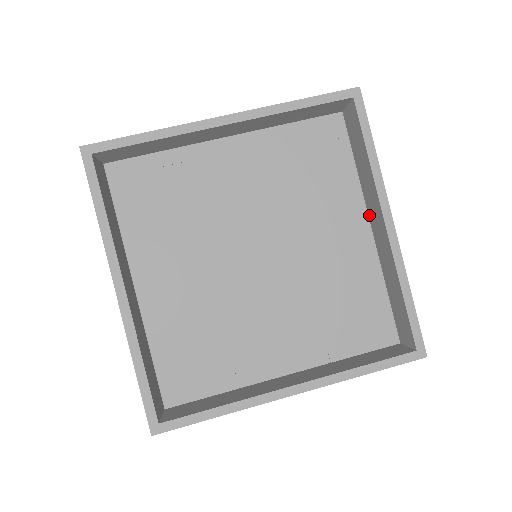
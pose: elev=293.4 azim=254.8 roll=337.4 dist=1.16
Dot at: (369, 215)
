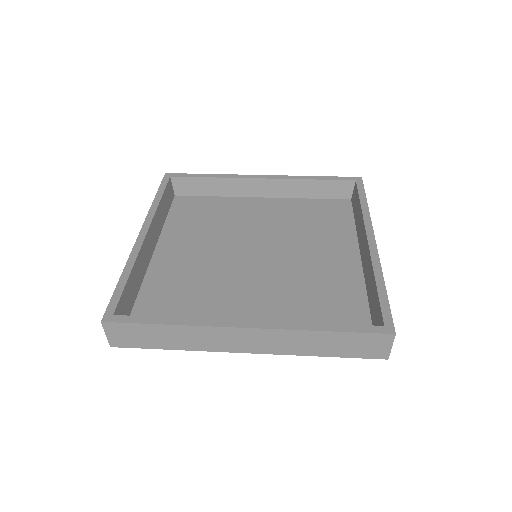
Dot at: (360, 250)
